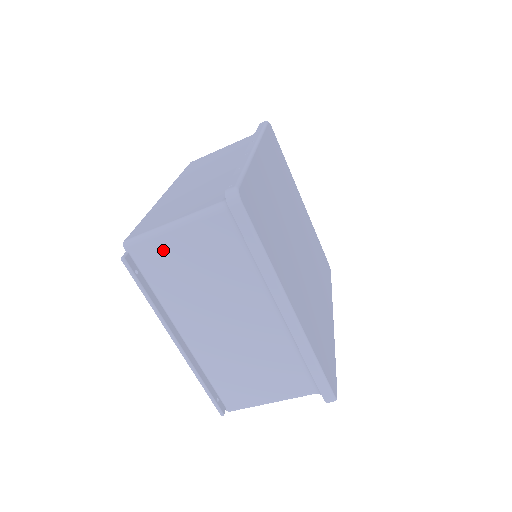
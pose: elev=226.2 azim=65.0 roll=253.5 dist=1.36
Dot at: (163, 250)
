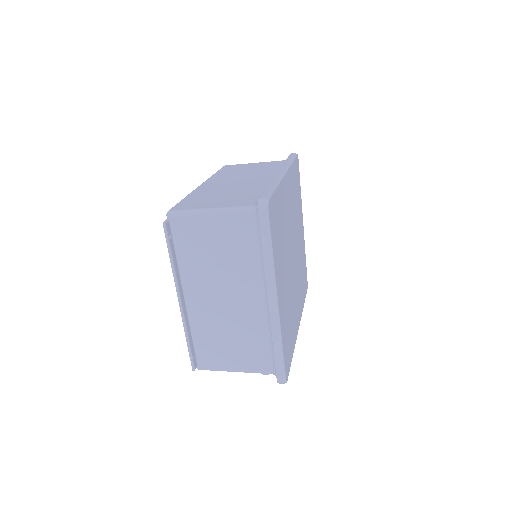
Dot at: (196, 227)
